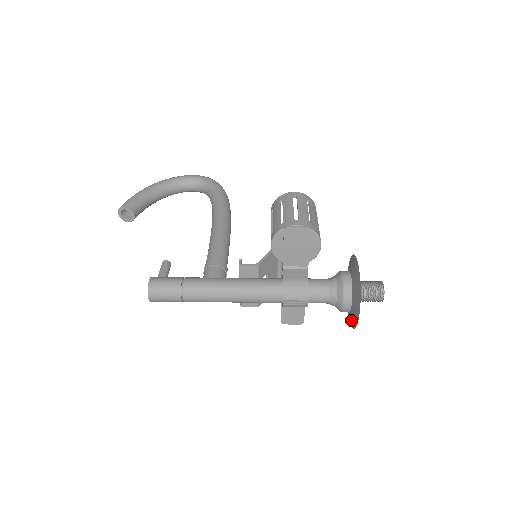
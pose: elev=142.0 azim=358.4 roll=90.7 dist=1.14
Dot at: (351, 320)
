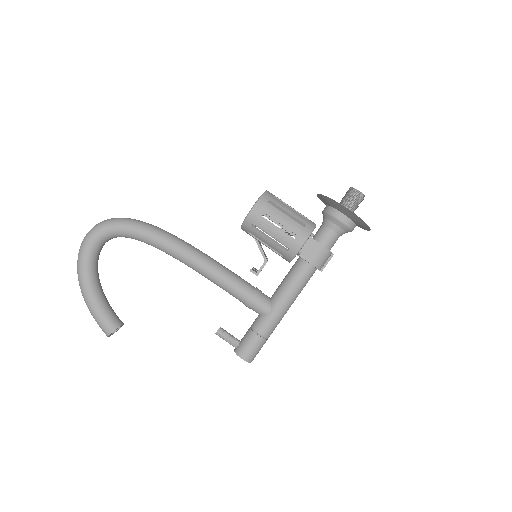
Dot at: occluded
